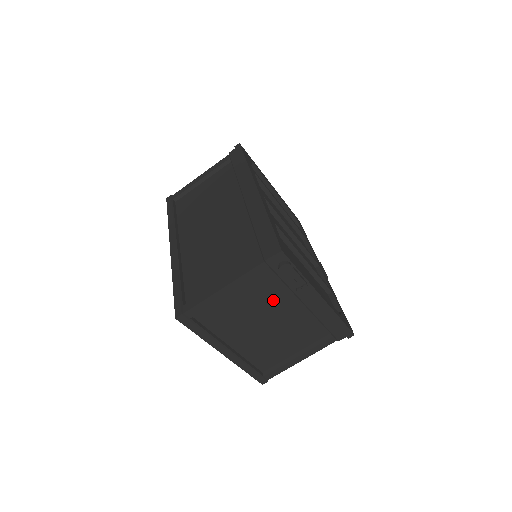
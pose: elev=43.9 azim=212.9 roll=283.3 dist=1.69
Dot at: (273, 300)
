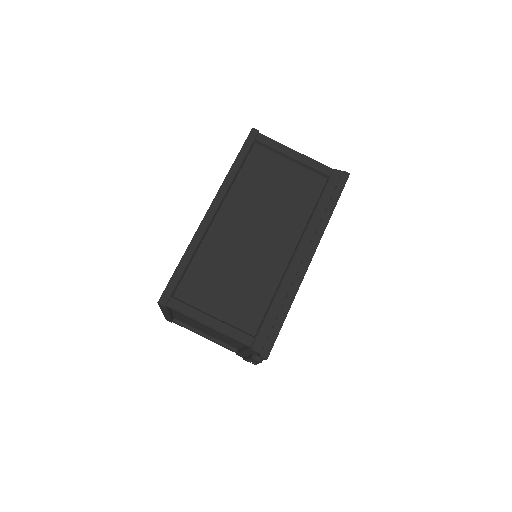
Dot at: occluded
